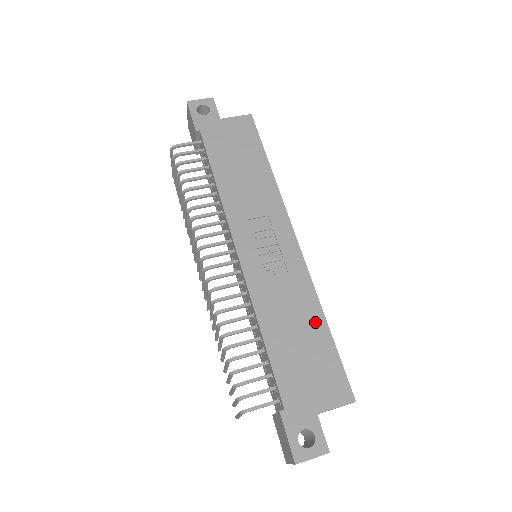
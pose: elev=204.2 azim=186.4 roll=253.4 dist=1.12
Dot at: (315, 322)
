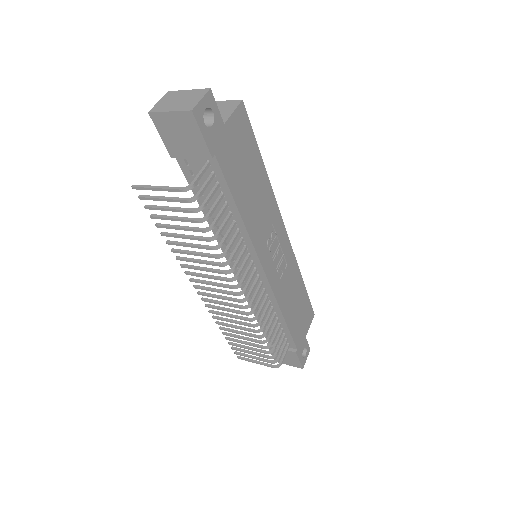
Dot at: (300, 287)
